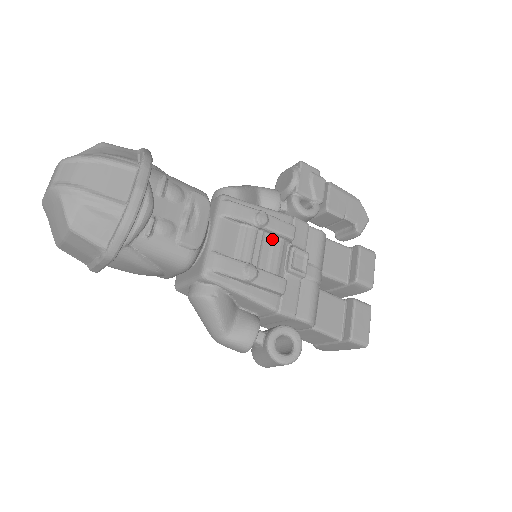
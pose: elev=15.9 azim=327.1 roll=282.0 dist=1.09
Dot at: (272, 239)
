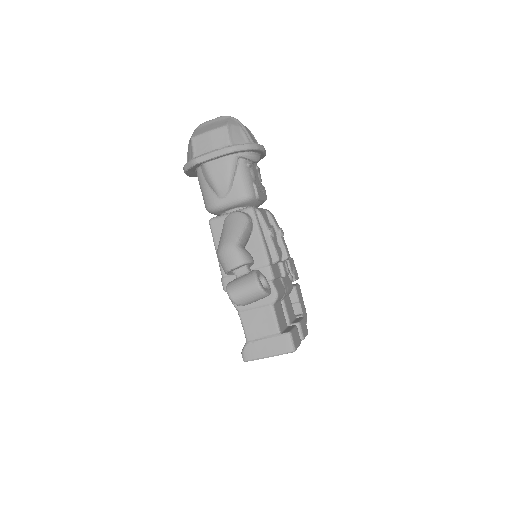
Dot at: (278, 246)
